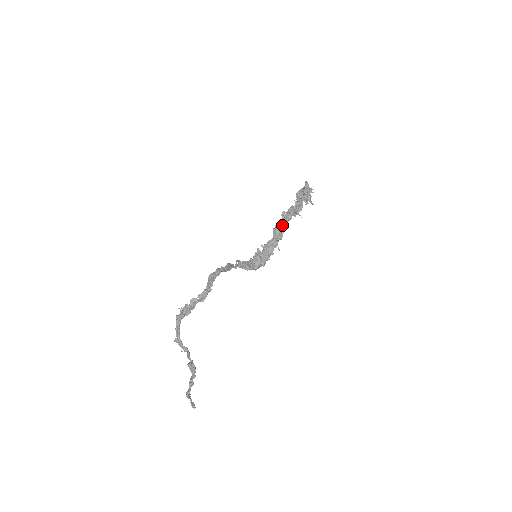
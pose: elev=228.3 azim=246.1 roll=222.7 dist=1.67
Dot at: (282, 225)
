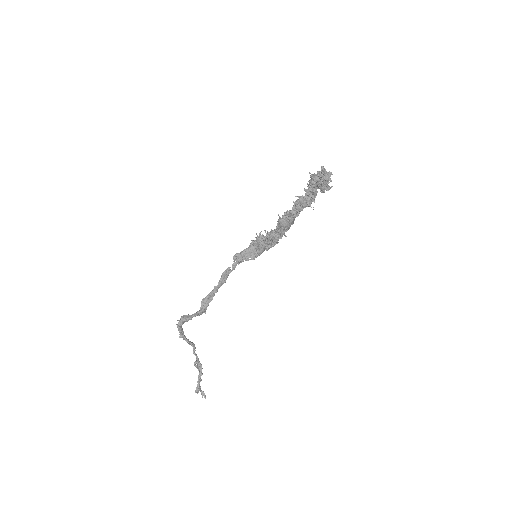
Dot at: (287, 222)
